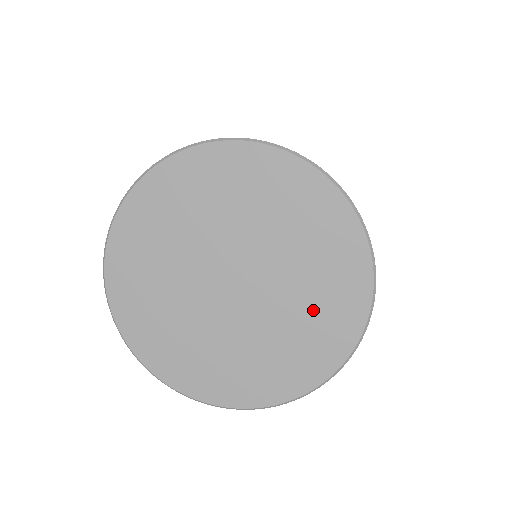
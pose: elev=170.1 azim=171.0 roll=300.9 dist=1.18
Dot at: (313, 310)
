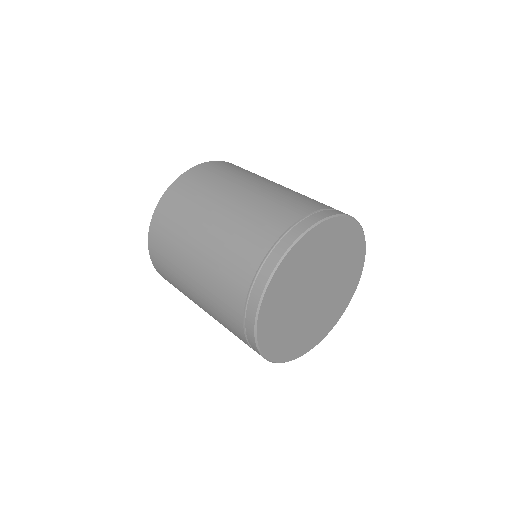
Dot at: (347, 275)
